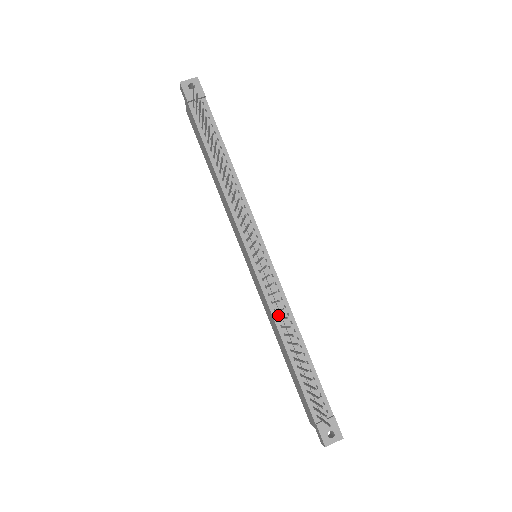
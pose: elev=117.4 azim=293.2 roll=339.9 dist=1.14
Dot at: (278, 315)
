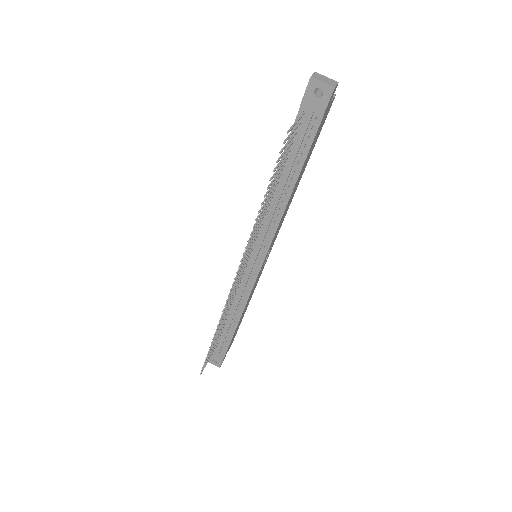
Dot at: (235, 299)
